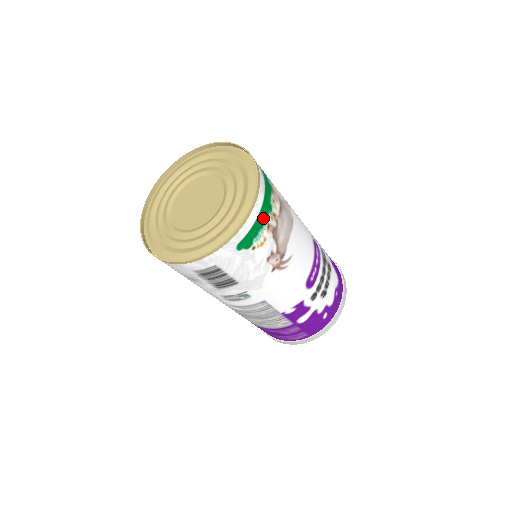
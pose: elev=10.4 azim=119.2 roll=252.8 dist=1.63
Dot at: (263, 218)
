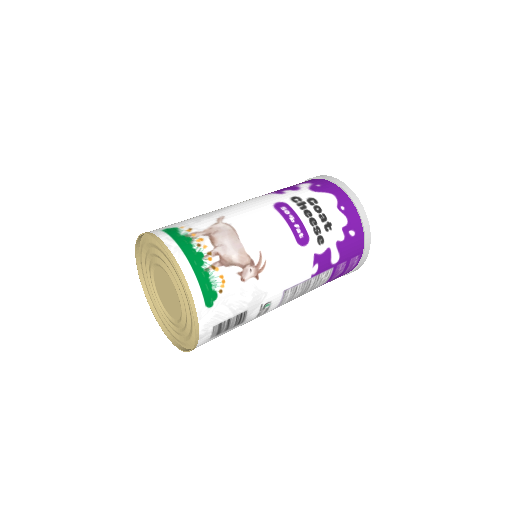
Dot at: (202, 270)
